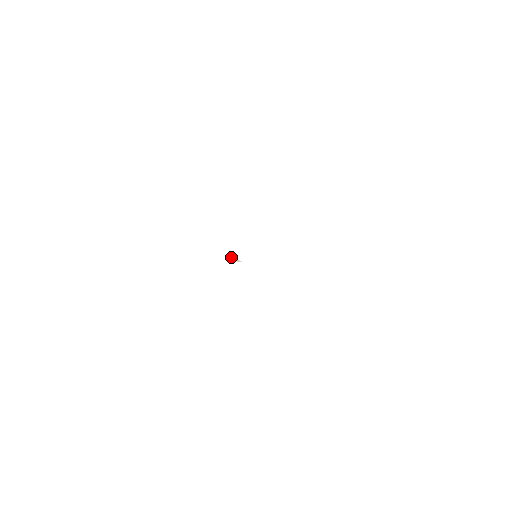
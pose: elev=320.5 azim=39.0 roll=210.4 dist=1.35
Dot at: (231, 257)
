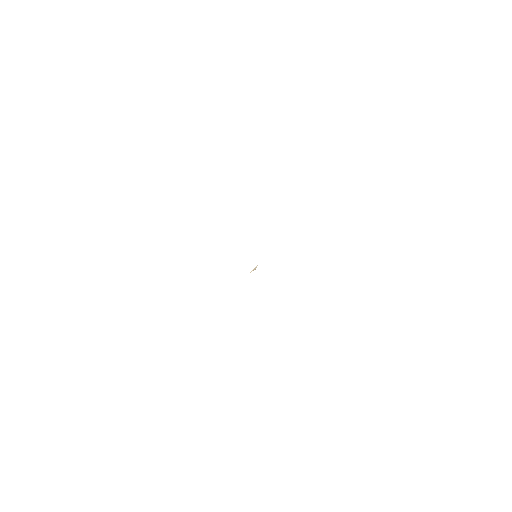
Dot at: occluded
